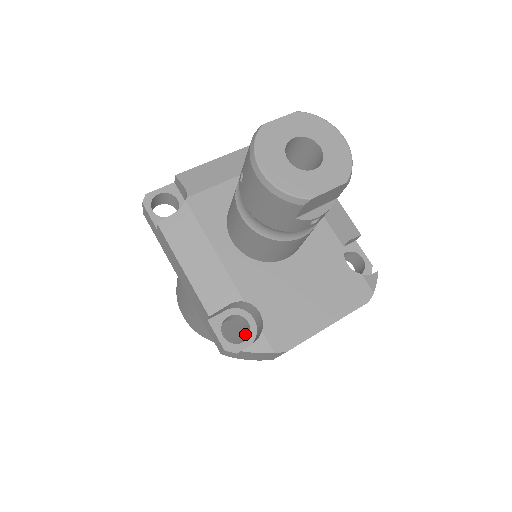
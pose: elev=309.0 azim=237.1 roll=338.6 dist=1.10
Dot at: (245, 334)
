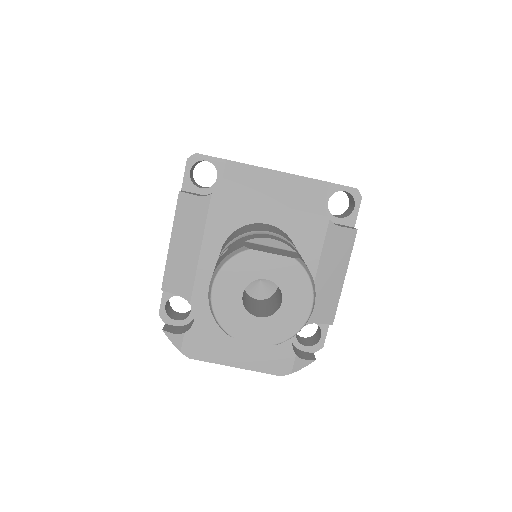
Dot at: occluded
